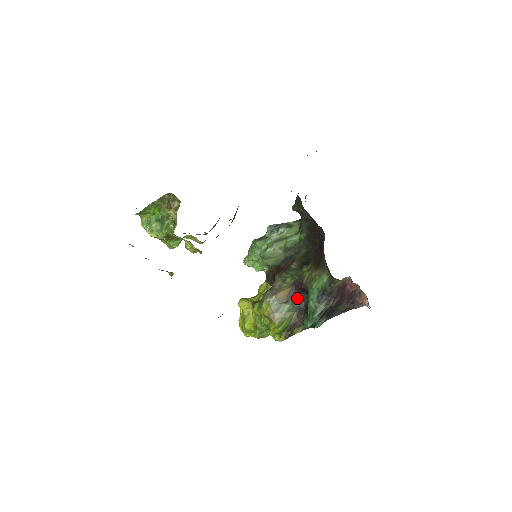
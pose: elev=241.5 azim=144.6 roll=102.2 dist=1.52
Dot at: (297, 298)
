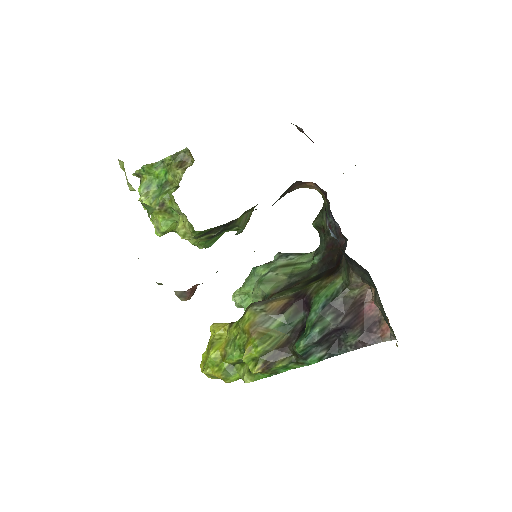
Dot at: (293, 315)
